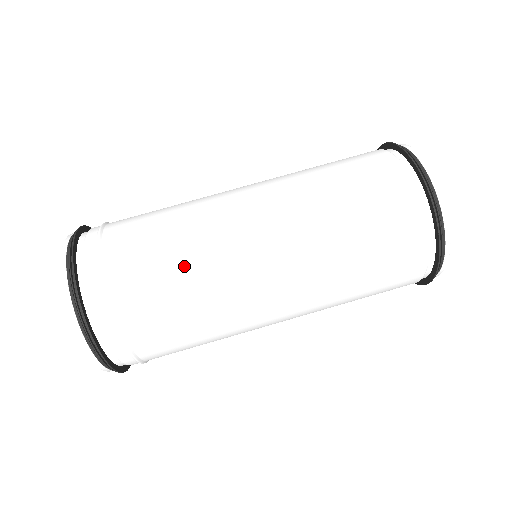
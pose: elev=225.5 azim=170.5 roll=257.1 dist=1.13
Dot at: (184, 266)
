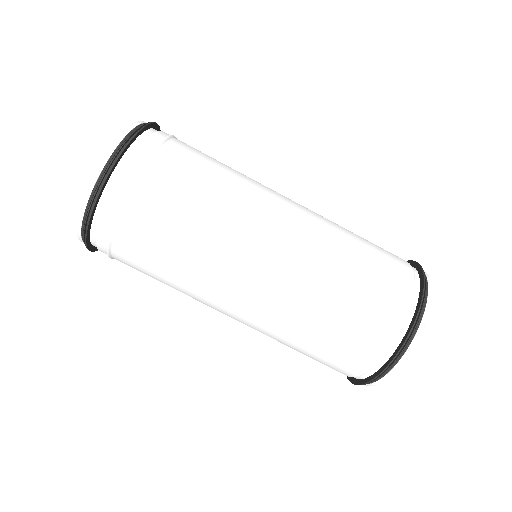
Dot at: (197, 227)
